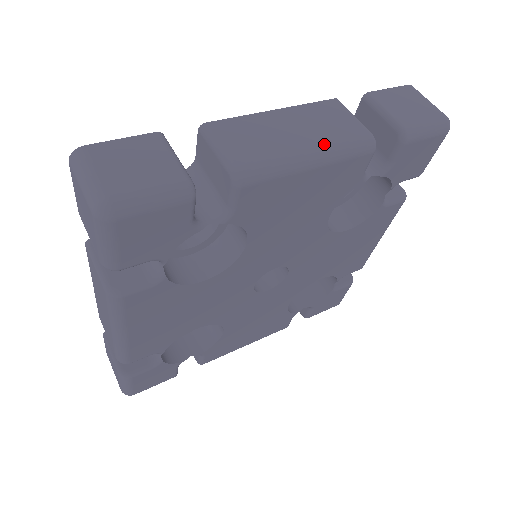
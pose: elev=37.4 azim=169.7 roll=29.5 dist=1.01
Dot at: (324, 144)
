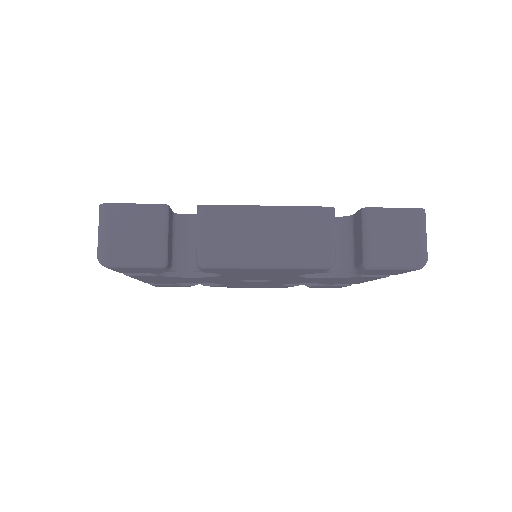
Dot at: (283, 256)
